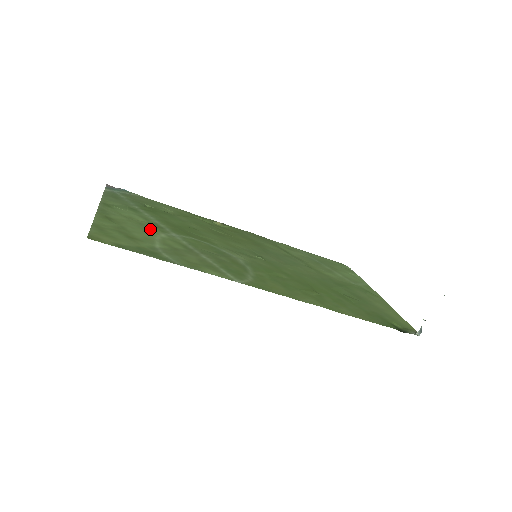
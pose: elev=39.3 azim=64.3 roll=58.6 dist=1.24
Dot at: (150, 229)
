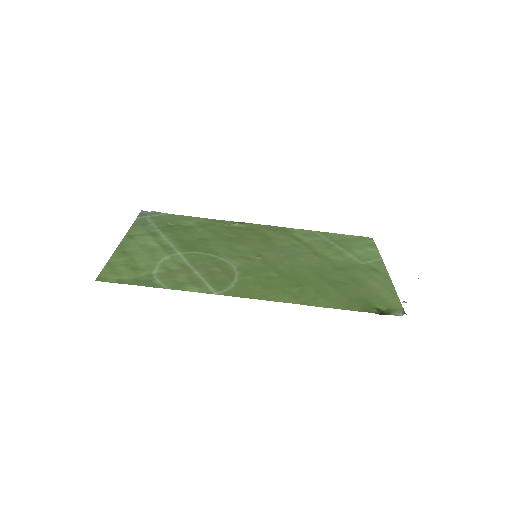
Dot at: (158, 254)
